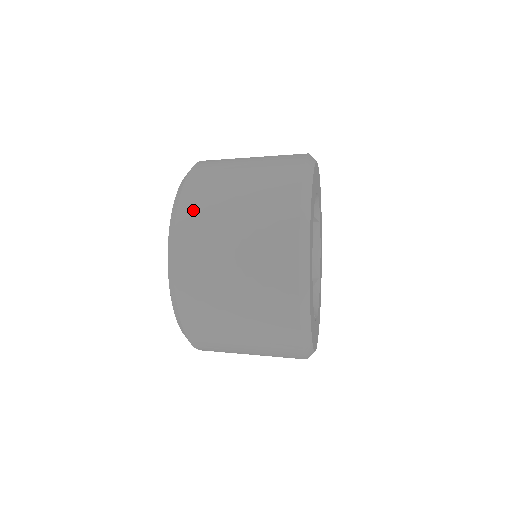
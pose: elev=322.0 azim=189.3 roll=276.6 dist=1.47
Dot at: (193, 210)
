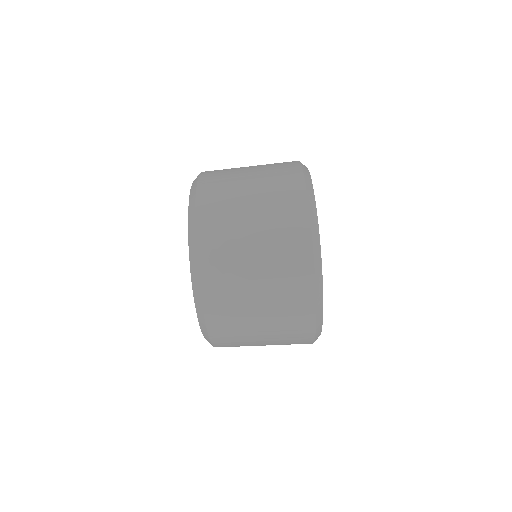
Dot at: (211, 215)
